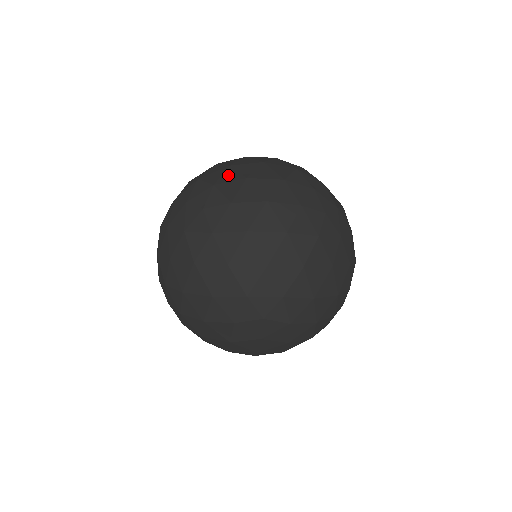
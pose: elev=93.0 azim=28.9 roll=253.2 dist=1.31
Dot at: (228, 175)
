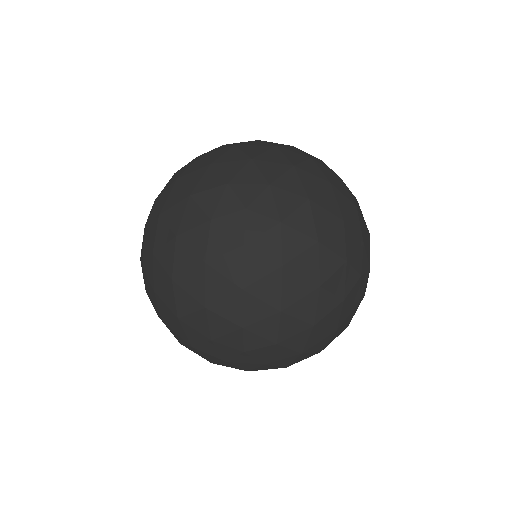
Dot at: (151, 216)
